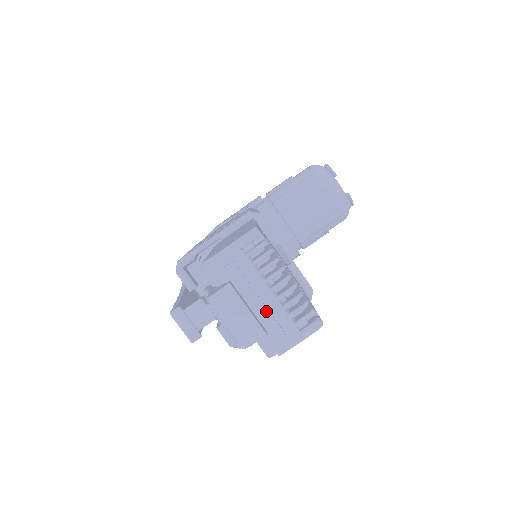
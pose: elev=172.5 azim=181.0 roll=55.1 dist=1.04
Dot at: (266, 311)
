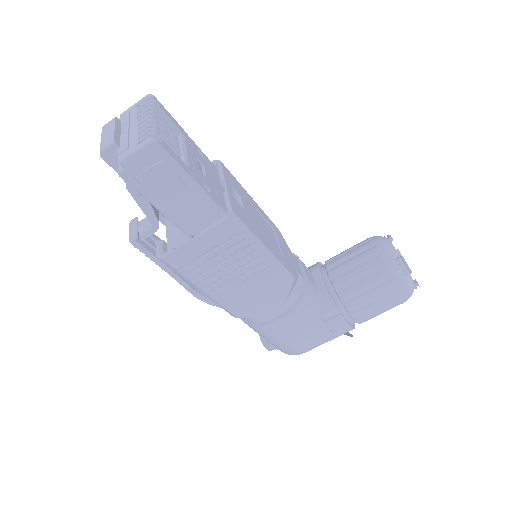
Dot at: (127, 134)
